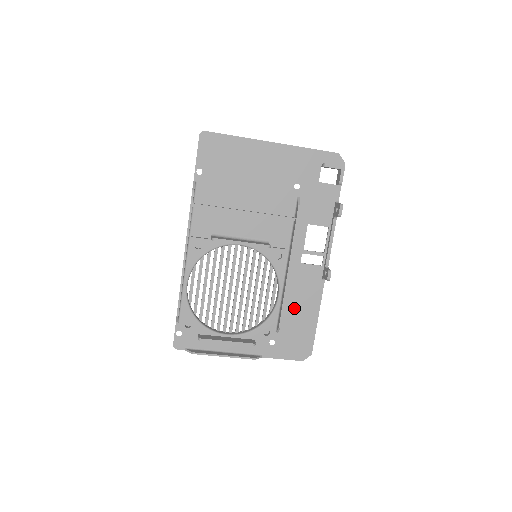
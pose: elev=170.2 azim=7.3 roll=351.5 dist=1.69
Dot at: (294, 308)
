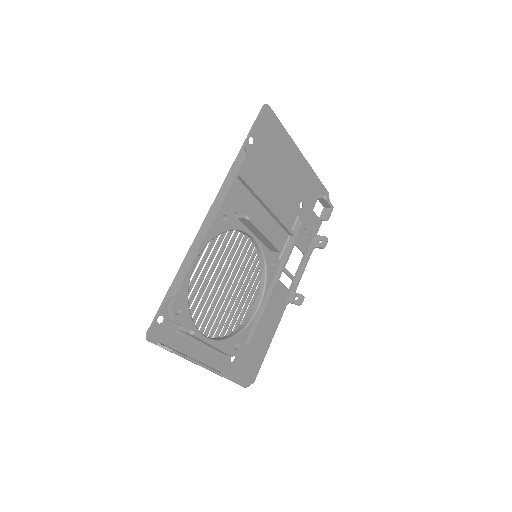
Dot at: (260, 325)
